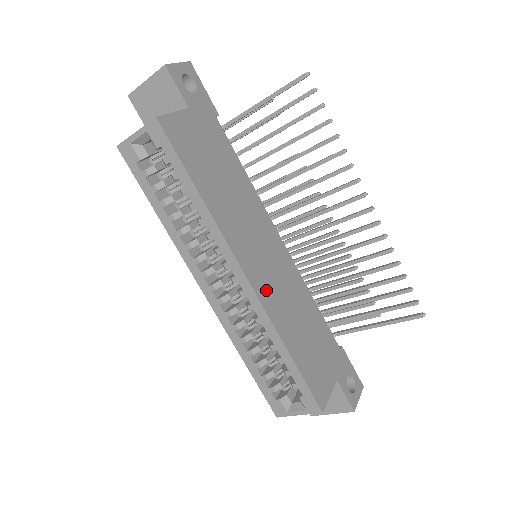
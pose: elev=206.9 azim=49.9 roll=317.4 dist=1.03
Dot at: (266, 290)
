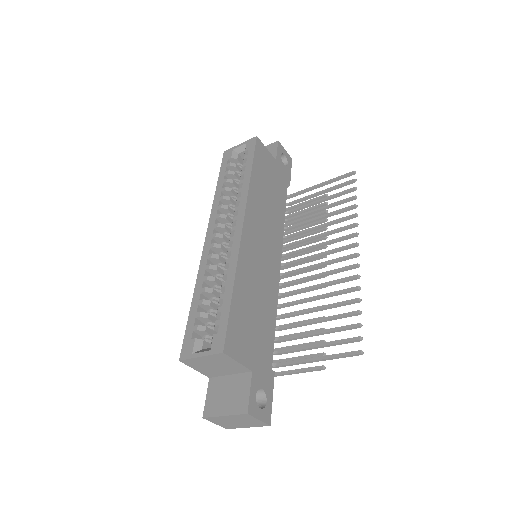
Dot at: (249, 250)
